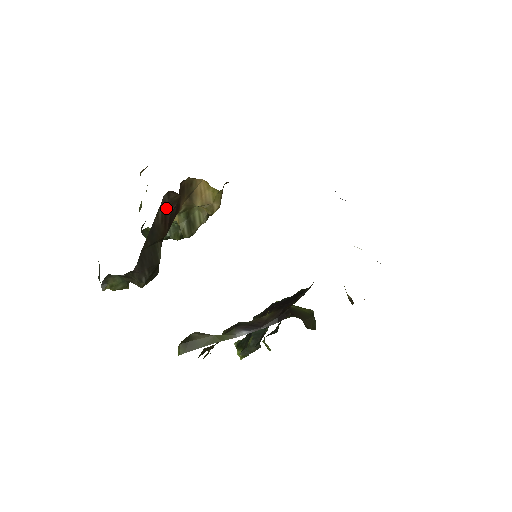
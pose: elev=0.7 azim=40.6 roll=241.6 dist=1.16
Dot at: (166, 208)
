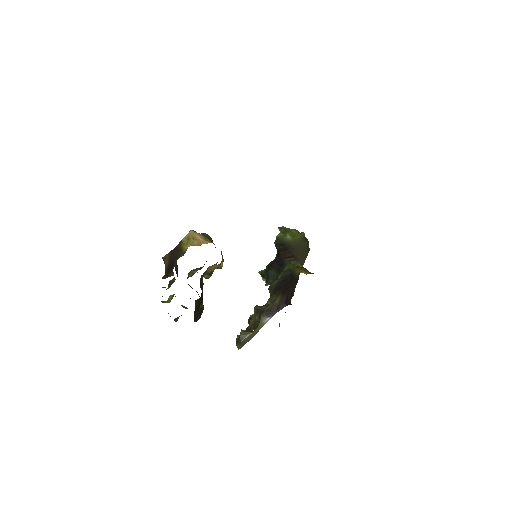
Dot at: (198, 300)
